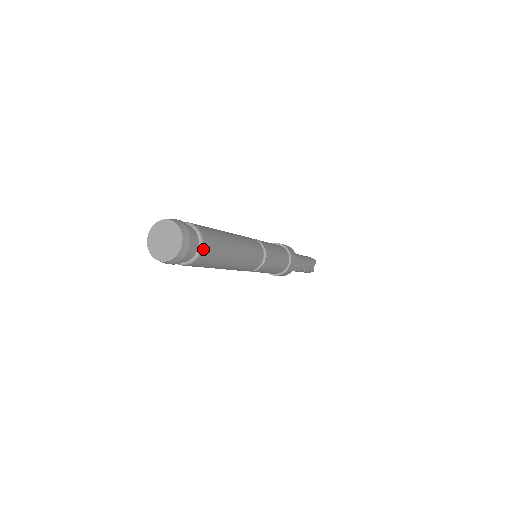
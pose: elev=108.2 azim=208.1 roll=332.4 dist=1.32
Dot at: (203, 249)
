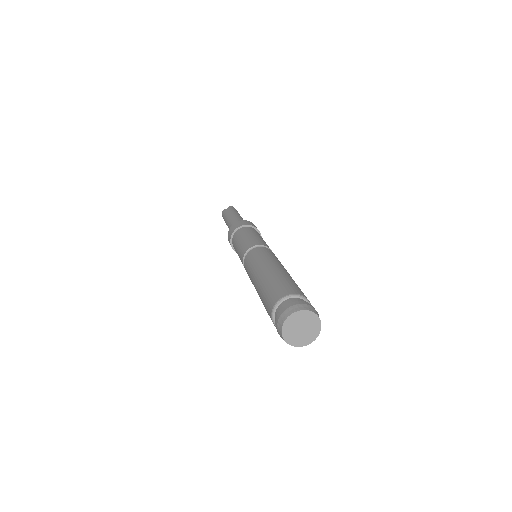
Dot at: occluded
